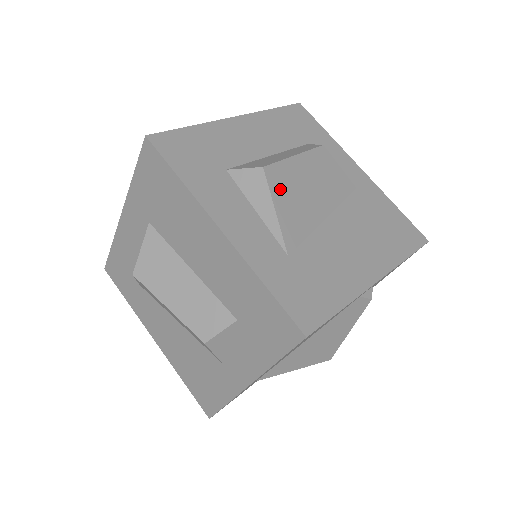
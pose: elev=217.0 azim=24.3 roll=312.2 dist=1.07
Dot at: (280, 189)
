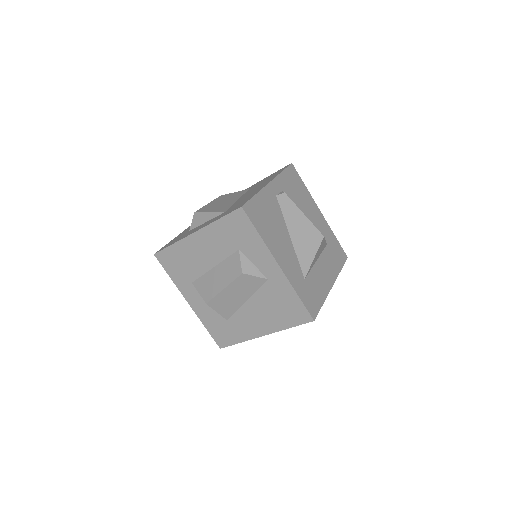
Dot at: (207, 210)
